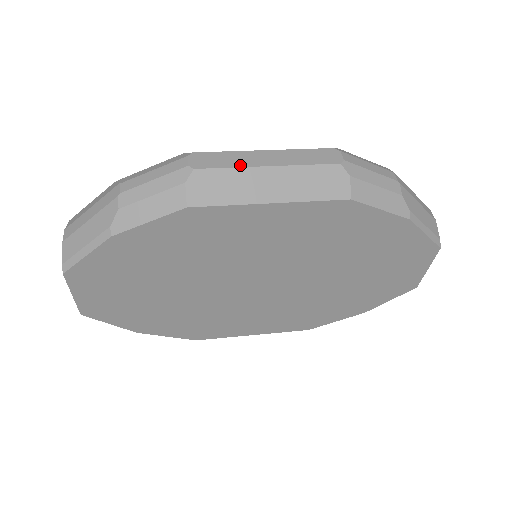
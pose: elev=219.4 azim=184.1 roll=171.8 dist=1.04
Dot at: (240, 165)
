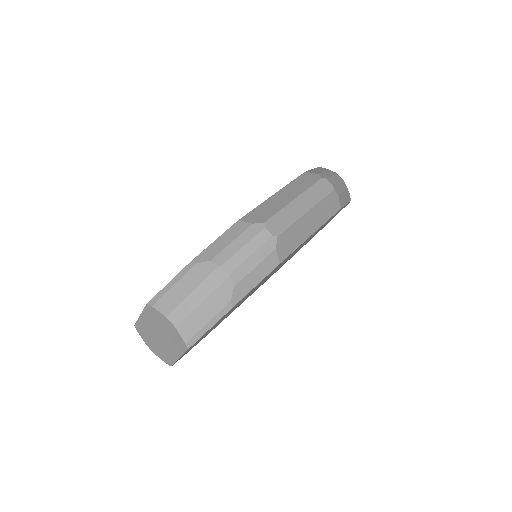
Dot at: (295, 219)
